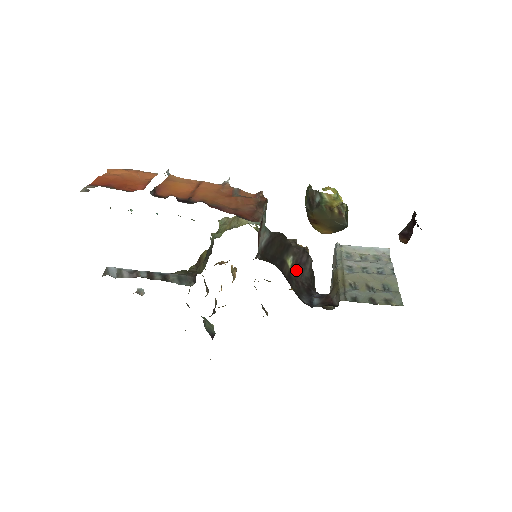
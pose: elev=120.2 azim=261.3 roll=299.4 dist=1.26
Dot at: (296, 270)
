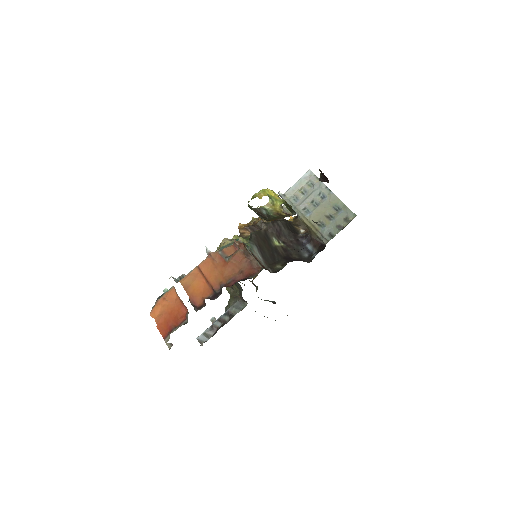
Dot at: (282, 240)
